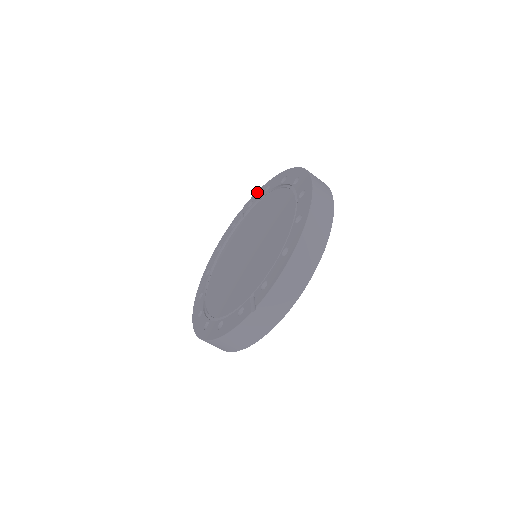
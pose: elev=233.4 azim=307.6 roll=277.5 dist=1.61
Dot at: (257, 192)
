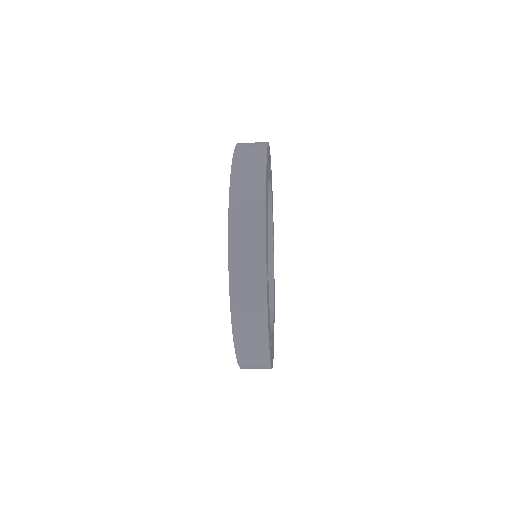
Dot at: occluded
